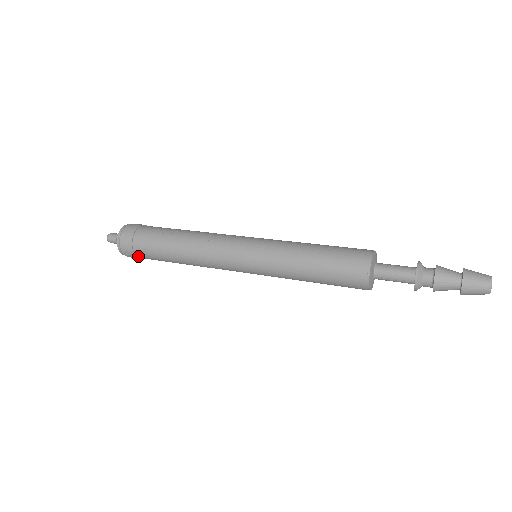
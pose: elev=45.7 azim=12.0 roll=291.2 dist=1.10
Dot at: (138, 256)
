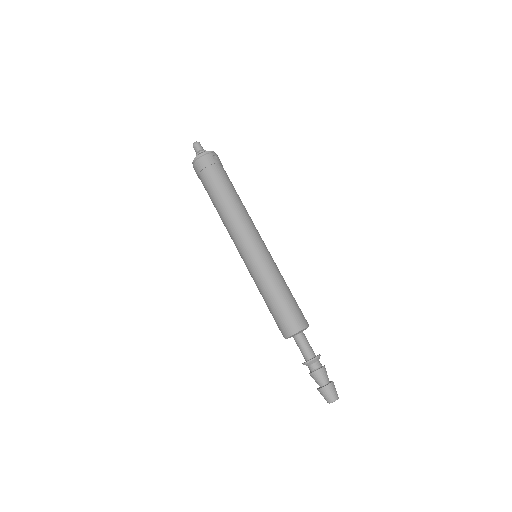
Dot at: occluded
